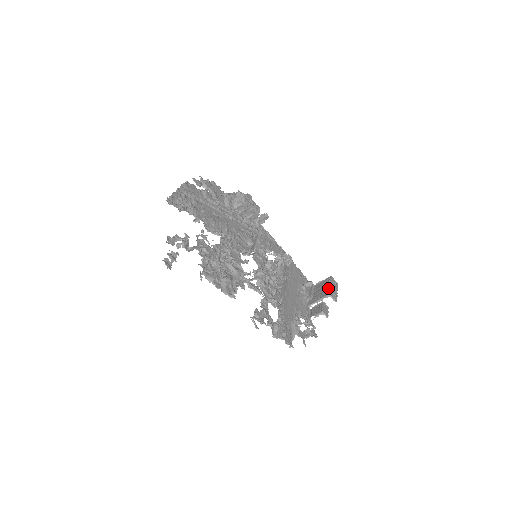
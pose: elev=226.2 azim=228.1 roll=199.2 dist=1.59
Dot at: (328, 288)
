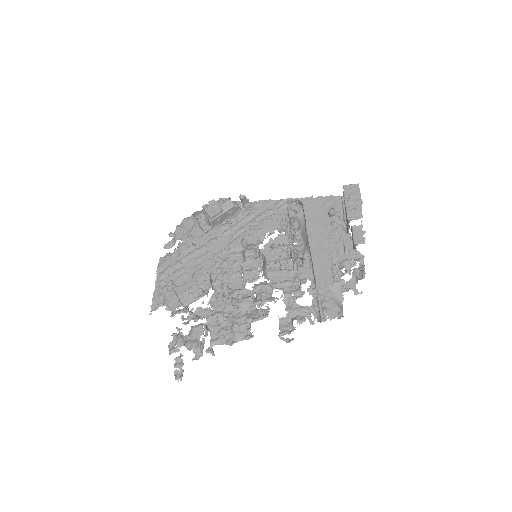
Dot at: occluded
